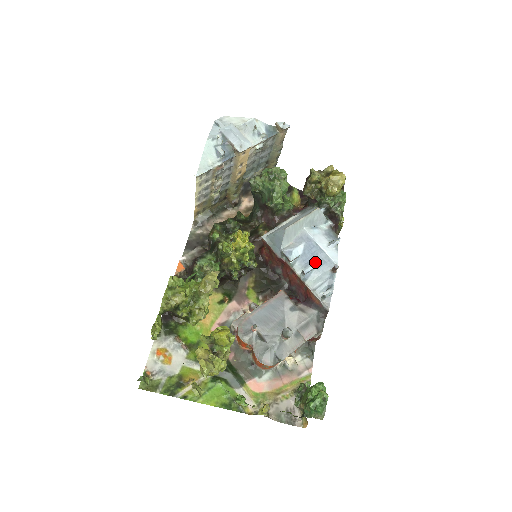
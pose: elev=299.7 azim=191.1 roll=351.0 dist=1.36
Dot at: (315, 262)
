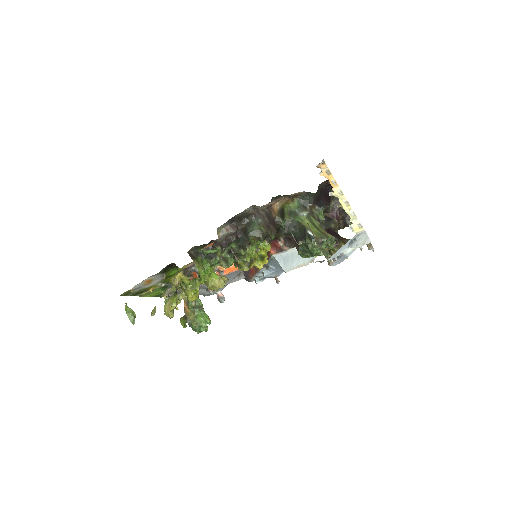
Dot at: (274, 272)
